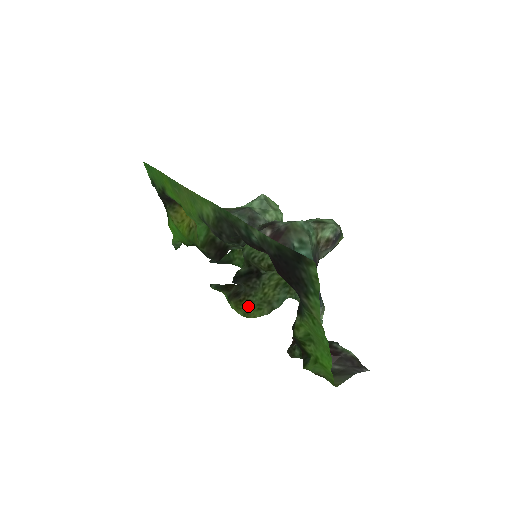
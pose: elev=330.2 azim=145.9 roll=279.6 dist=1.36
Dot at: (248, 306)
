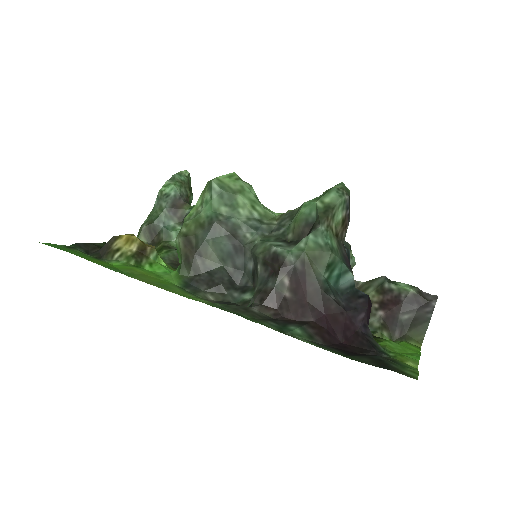
Dot at: occluded
